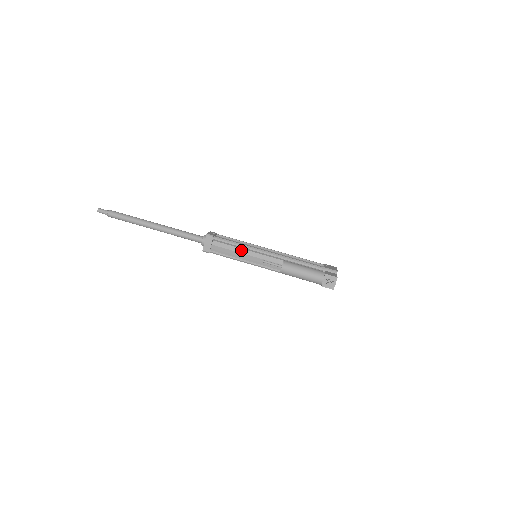
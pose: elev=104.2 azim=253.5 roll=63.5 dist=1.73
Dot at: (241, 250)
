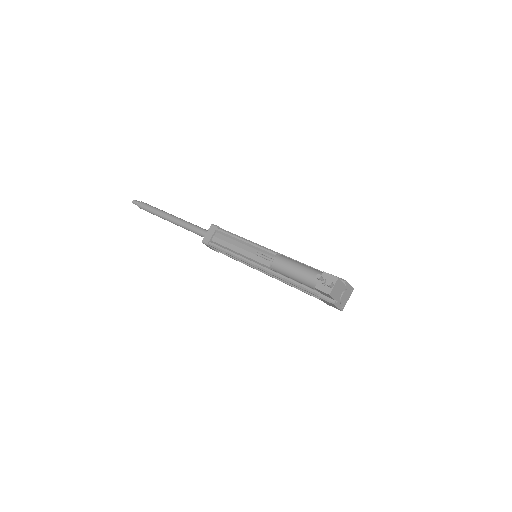
Dot at: (241, 245)
